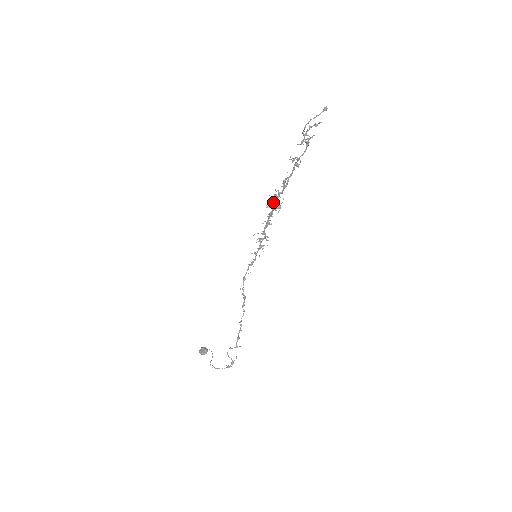
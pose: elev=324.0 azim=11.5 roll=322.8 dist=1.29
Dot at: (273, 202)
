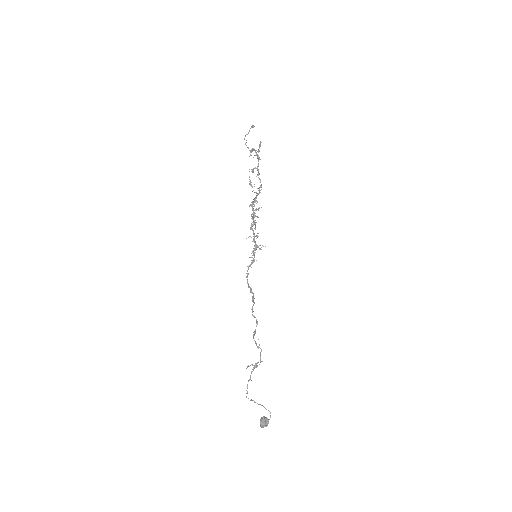
Dot at: (250, 204)
